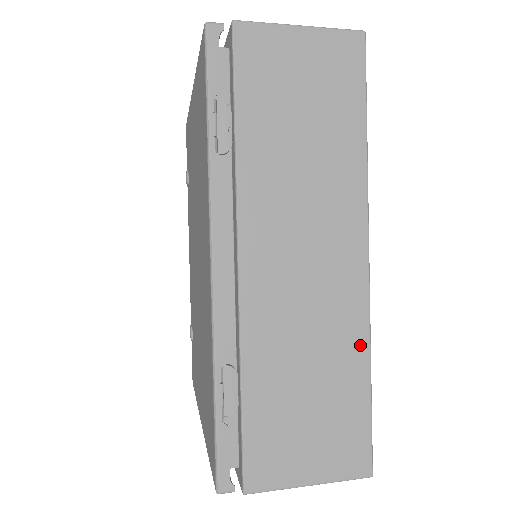
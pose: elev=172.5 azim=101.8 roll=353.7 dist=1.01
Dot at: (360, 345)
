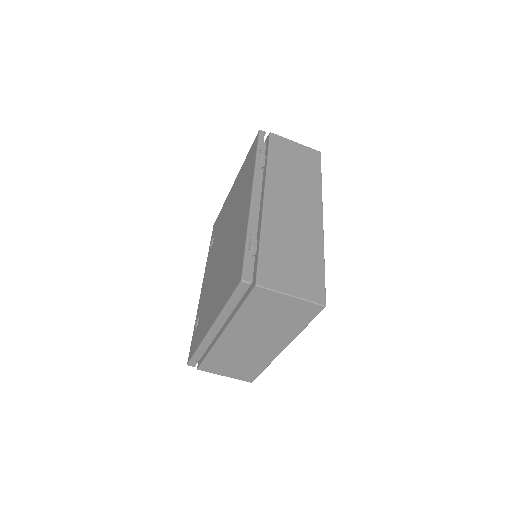
Dot at: (319, 247)
